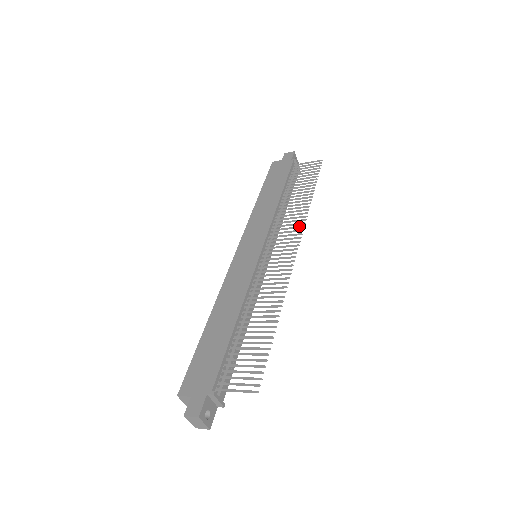
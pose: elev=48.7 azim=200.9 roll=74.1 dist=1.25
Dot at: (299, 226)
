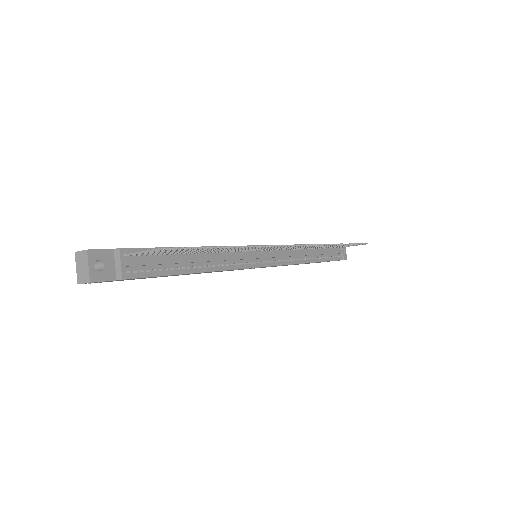
Dot at: occluded
